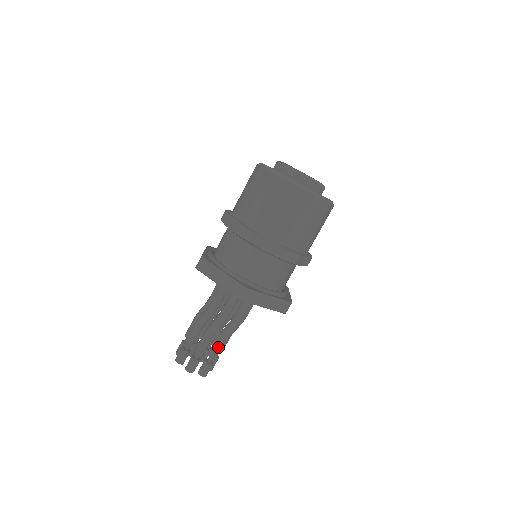
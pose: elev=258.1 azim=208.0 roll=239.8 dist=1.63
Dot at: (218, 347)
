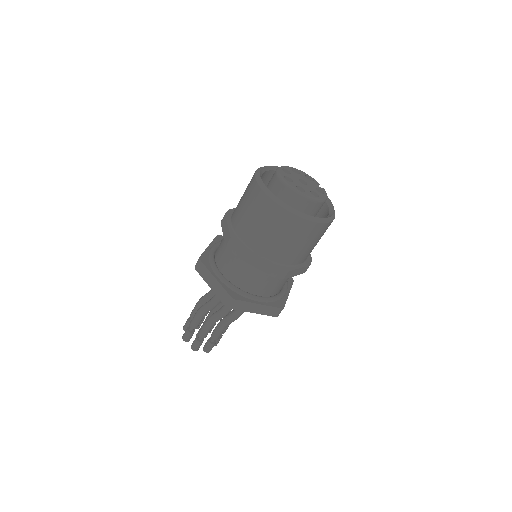
Dot at: occluded
